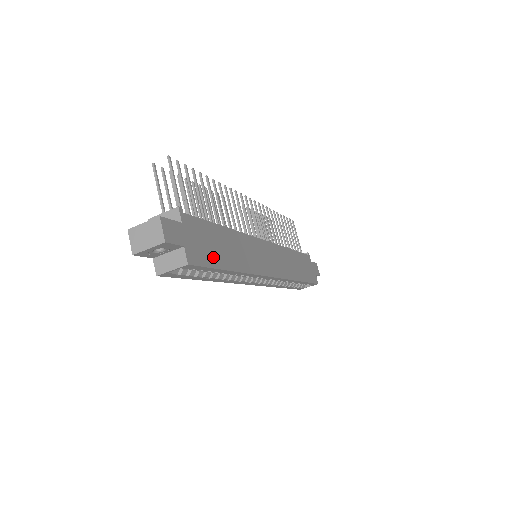
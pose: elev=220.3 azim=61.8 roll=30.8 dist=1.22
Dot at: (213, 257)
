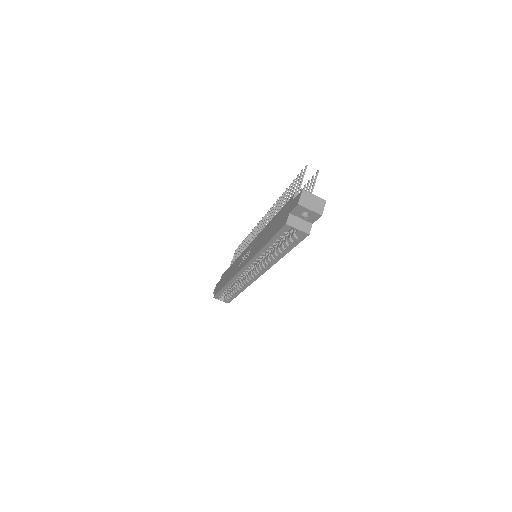
Dot at: occluded
